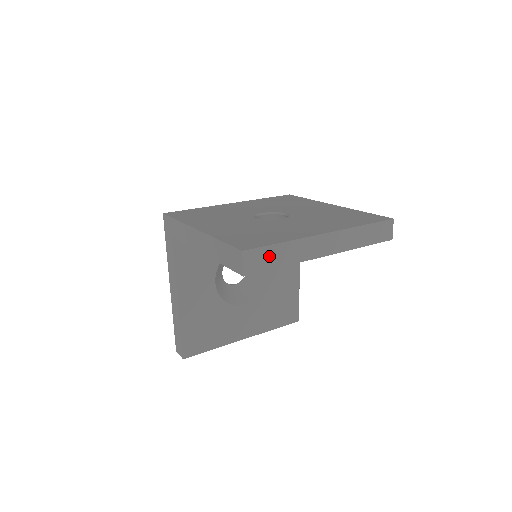
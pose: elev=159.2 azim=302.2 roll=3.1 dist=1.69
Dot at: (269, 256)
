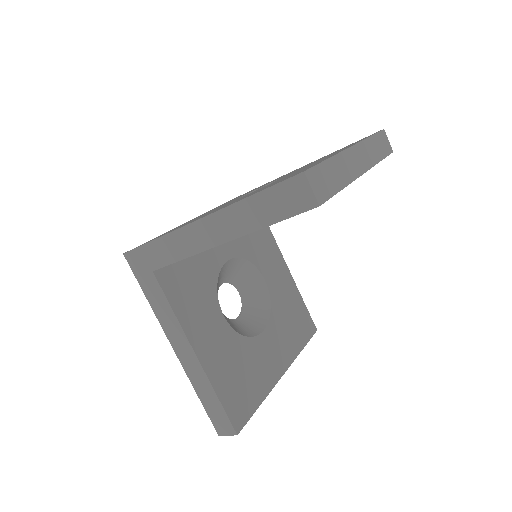
Dot at: (327, 177)
